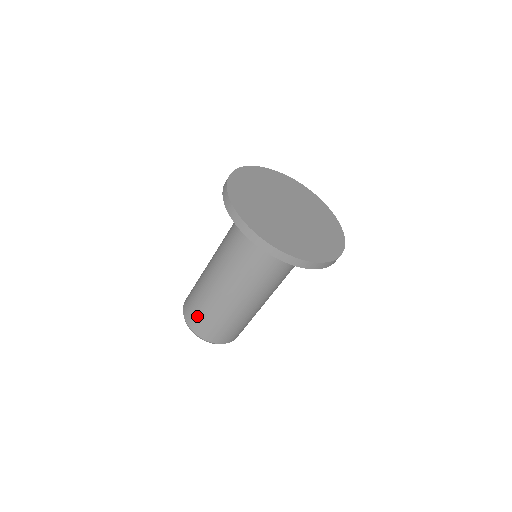
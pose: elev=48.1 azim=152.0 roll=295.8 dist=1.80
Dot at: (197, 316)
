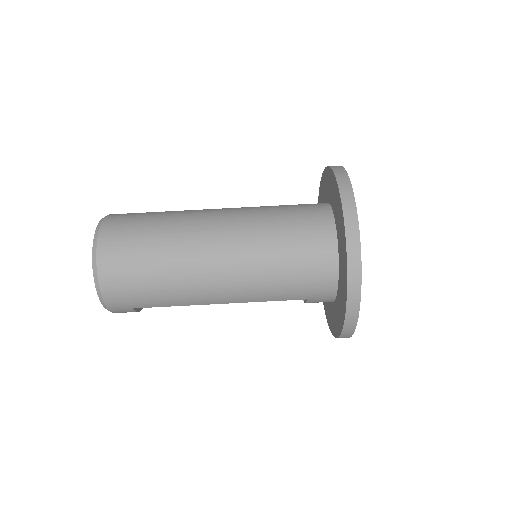
Dot at: (135, 215)
